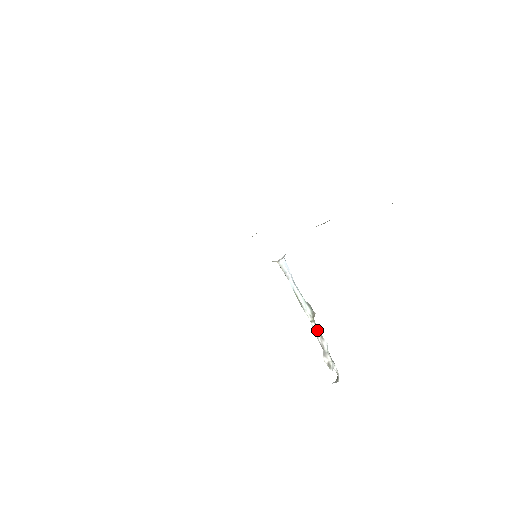
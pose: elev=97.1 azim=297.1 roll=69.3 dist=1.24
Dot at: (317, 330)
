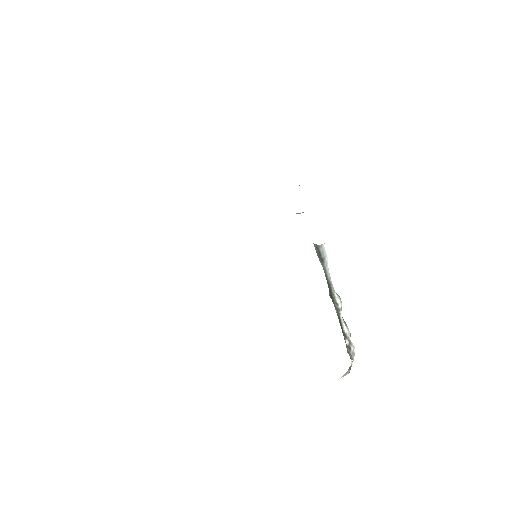
Dot at: (342, 319)
